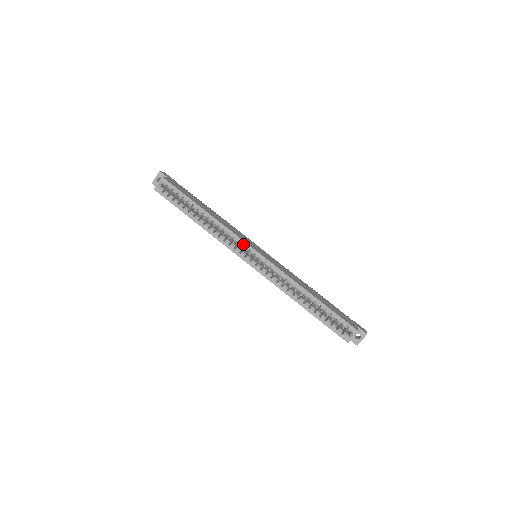
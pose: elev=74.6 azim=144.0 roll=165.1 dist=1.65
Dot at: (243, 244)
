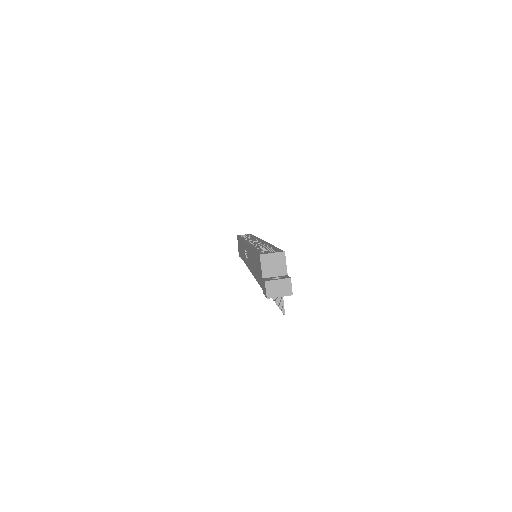
Dot at: (257, 239)
